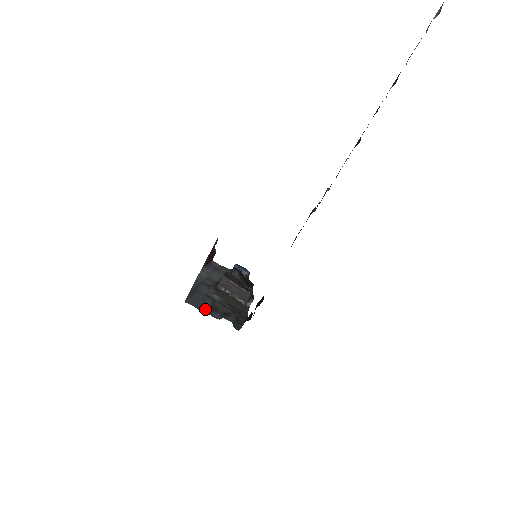
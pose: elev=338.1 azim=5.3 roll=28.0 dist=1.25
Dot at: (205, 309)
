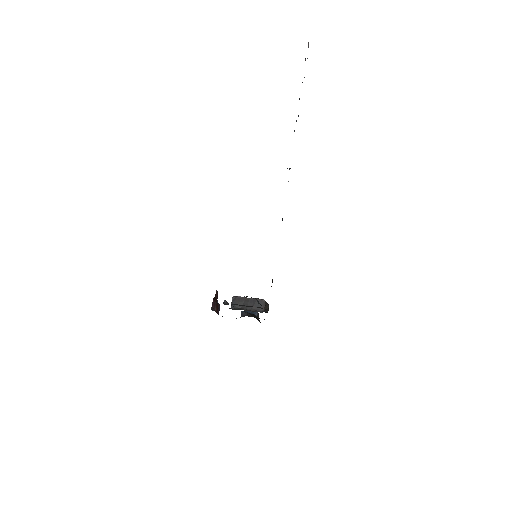
Dot at: occluded
